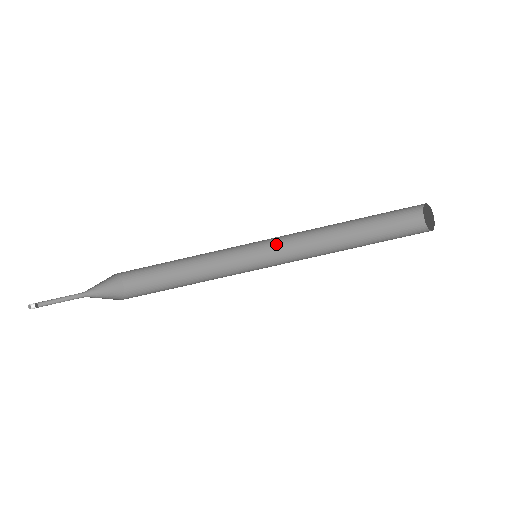
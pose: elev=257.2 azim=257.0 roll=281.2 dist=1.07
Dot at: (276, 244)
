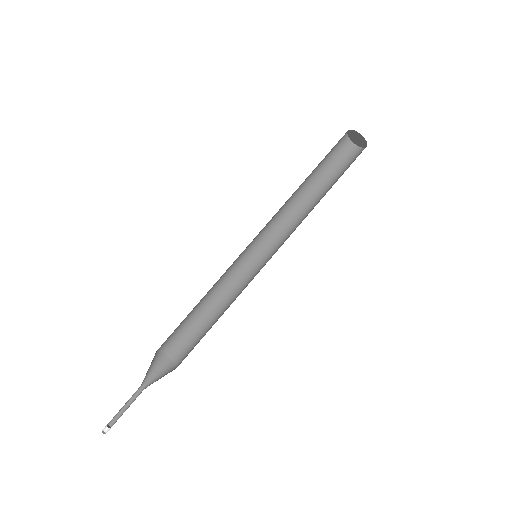
Dot at: (266, 241)
